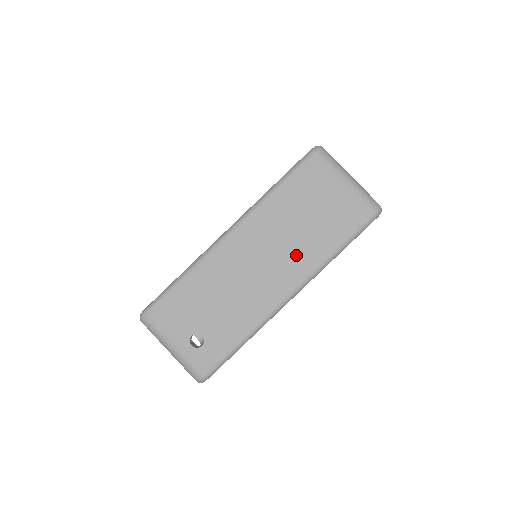
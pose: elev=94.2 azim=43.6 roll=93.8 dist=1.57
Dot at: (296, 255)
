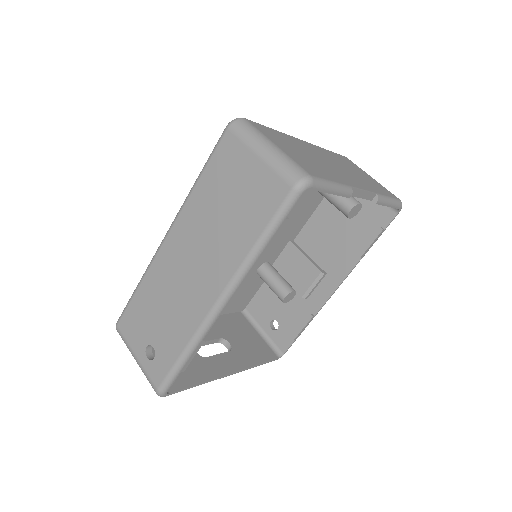
Dot at: (219, 254)
